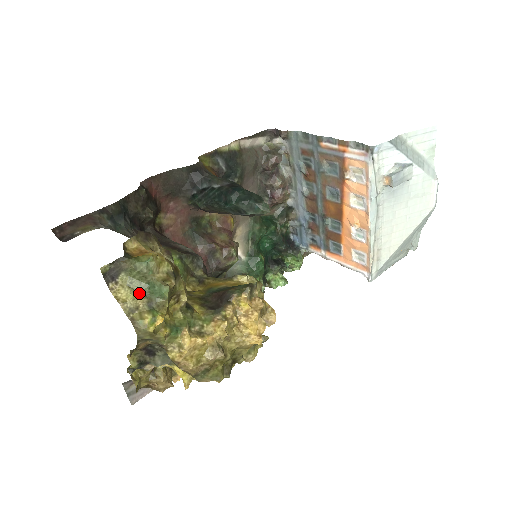
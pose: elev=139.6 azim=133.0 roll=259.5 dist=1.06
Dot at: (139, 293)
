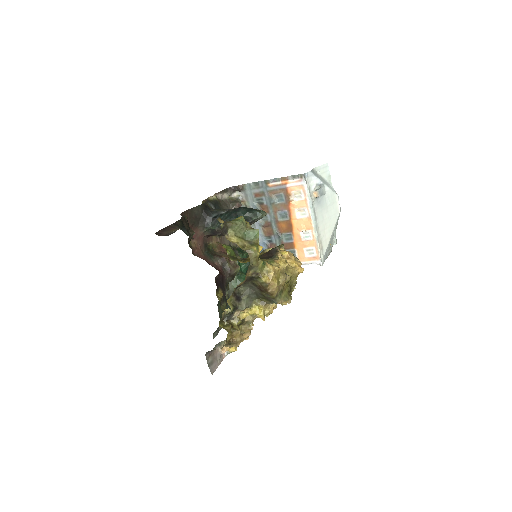
Dot at: (242, 239)
